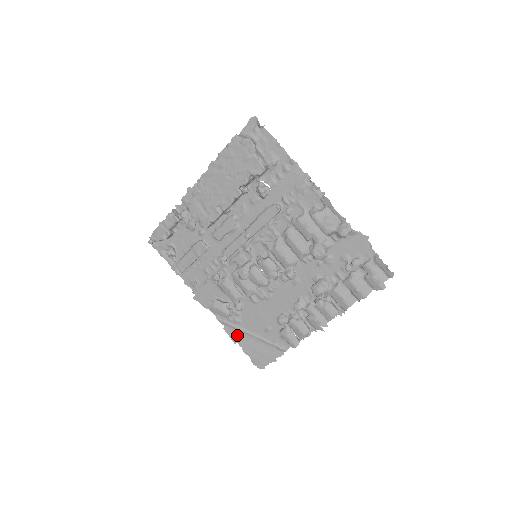
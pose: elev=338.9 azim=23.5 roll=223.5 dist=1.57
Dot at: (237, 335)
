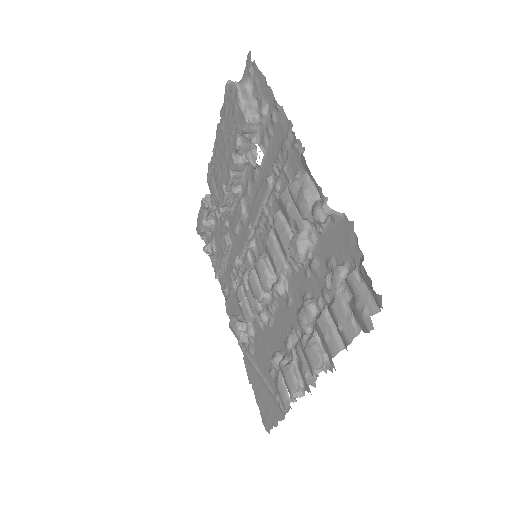
Dot at: (252, 372)
